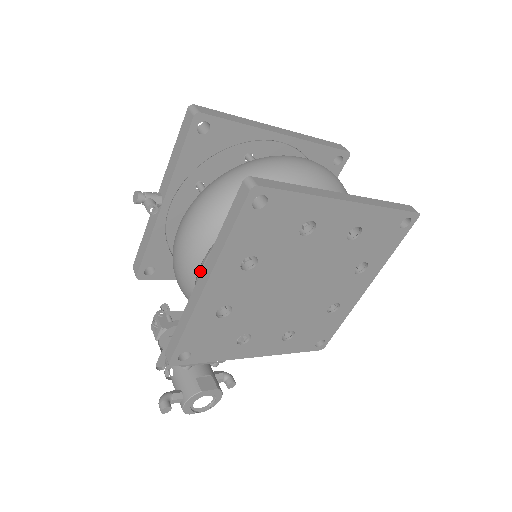
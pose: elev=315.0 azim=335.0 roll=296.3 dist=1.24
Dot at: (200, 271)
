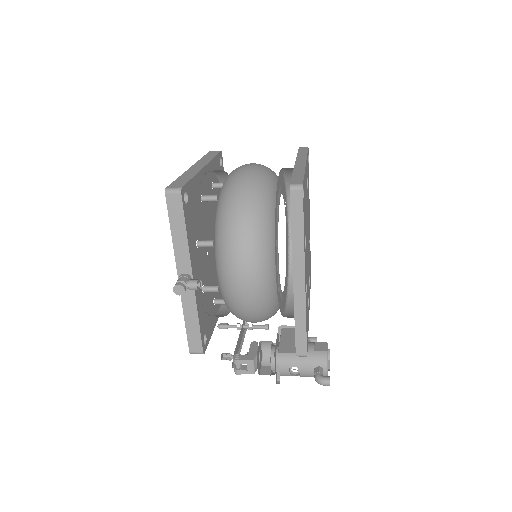
Dot at: (276, 282)
